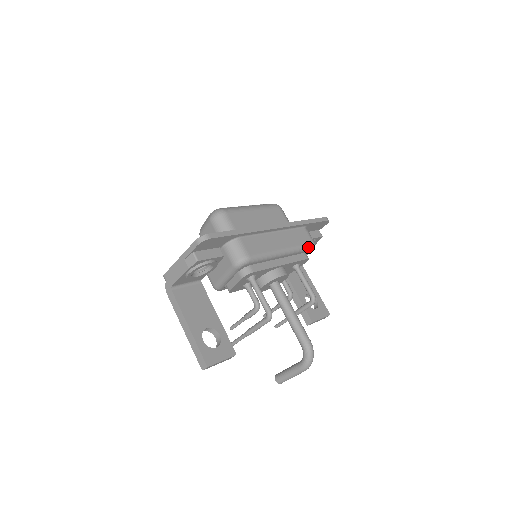
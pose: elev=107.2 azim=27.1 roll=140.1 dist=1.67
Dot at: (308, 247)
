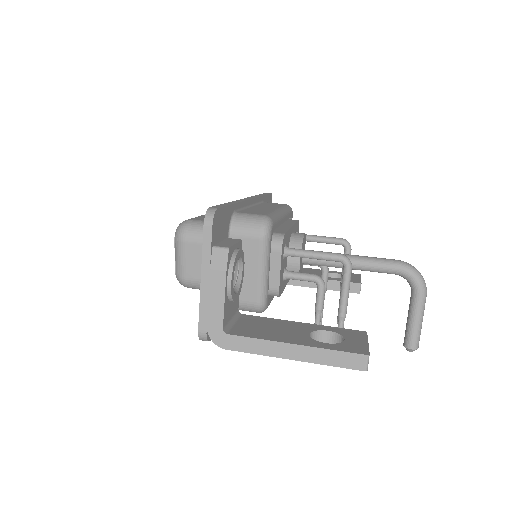
Dot at: occluded
